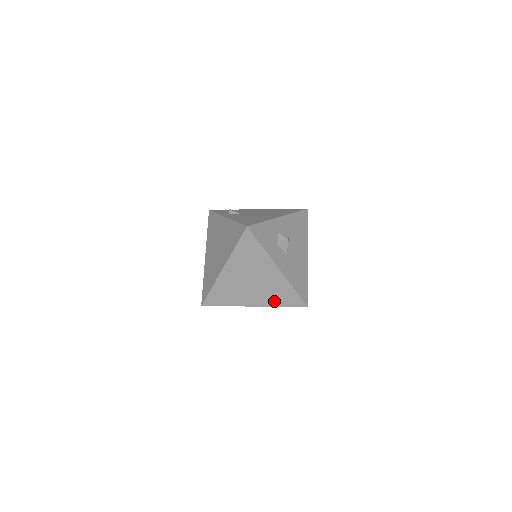
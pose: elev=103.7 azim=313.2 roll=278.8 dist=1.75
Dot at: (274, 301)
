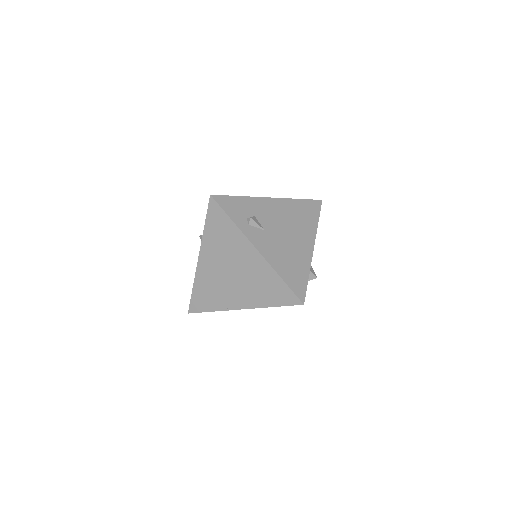
Dot at: occluded
